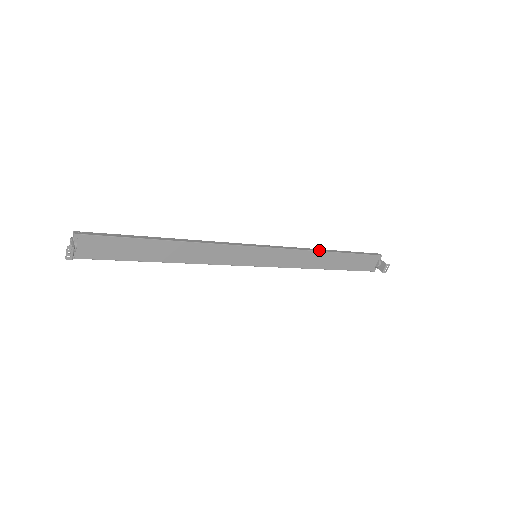
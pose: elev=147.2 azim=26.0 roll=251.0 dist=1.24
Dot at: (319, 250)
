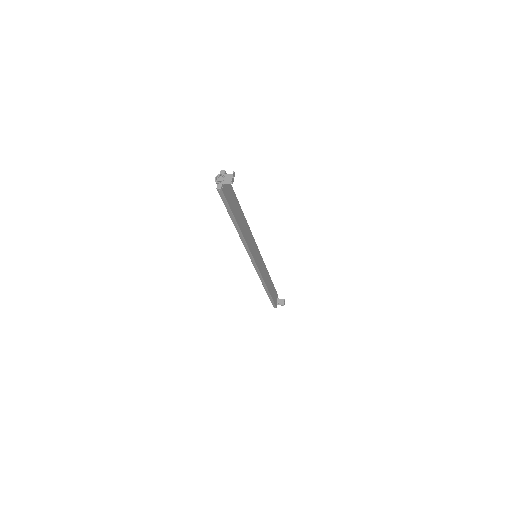
Dot at: (267, 272)
